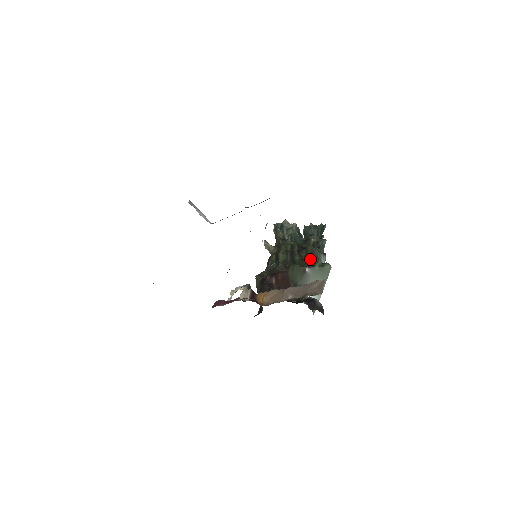
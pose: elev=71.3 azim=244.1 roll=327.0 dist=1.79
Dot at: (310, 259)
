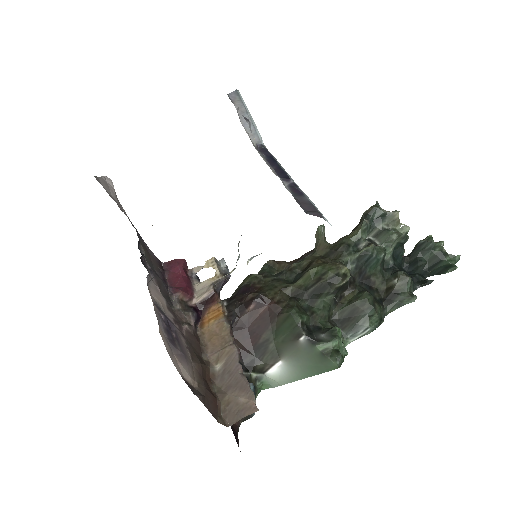
Dot at: (346, 314)
